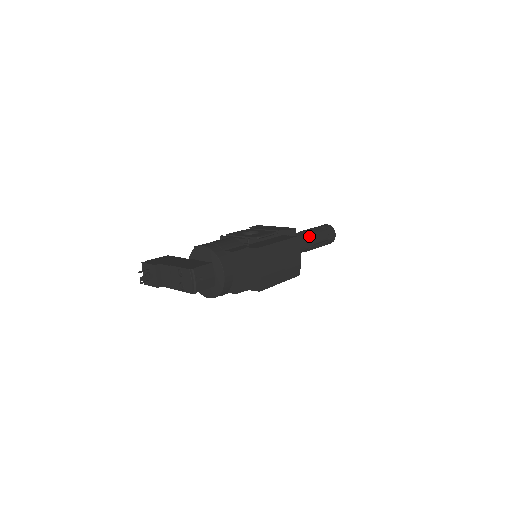
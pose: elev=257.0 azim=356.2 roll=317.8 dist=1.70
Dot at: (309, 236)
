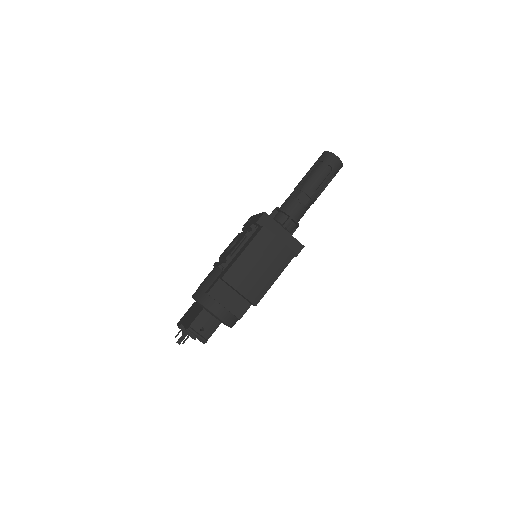
Dot at: (301, 190)
